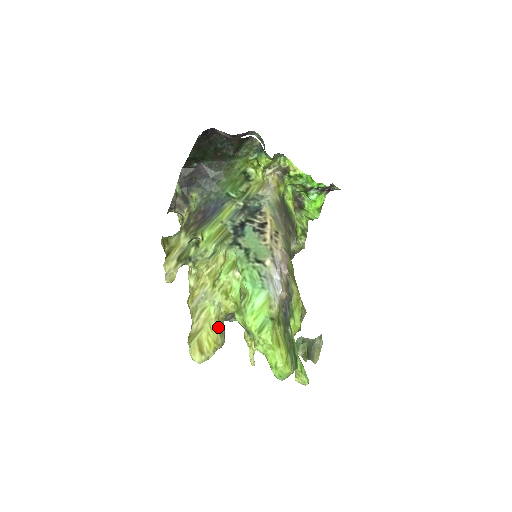
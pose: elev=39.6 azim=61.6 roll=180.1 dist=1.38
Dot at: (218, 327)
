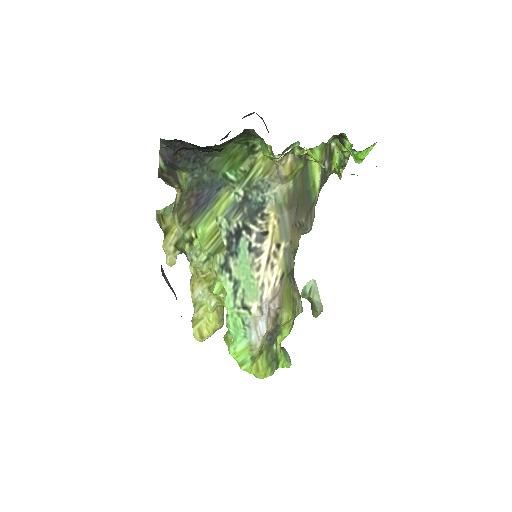
Dot at: (216, 317)
